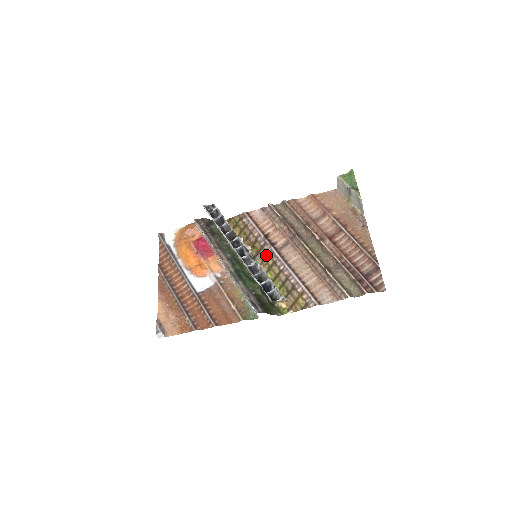
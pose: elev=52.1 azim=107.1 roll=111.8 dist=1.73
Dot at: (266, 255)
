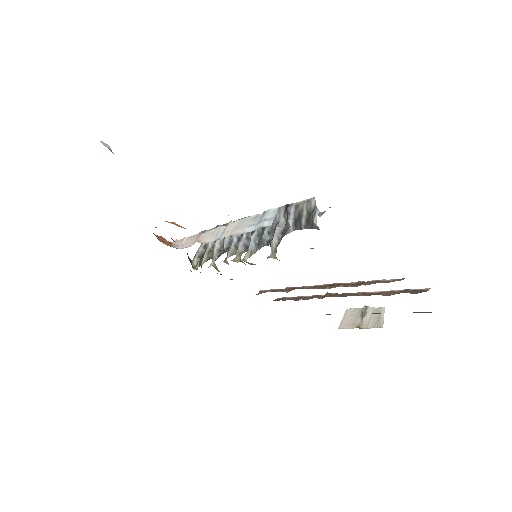
Dot at: occluded
